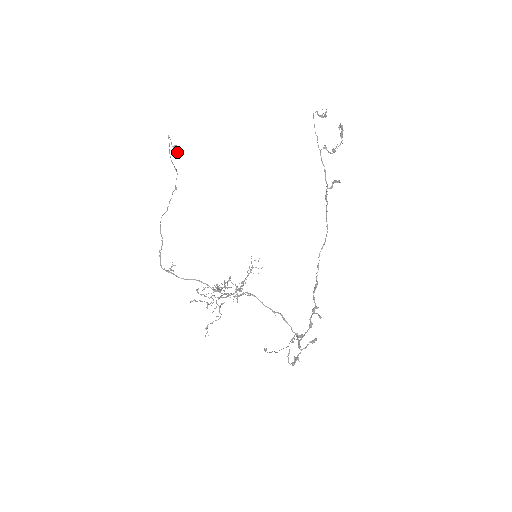
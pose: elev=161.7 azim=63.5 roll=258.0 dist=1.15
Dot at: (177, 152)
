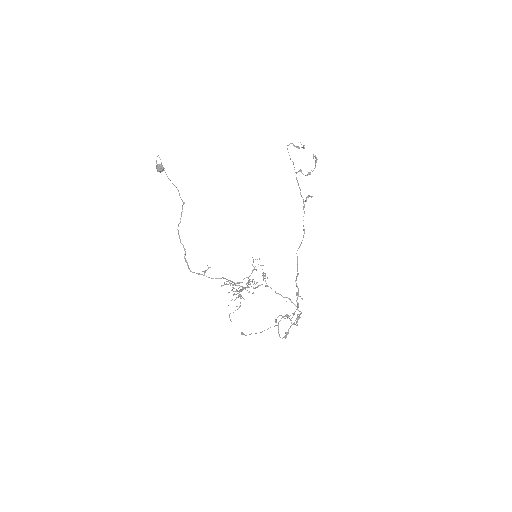
Dot at: (163, 170)
